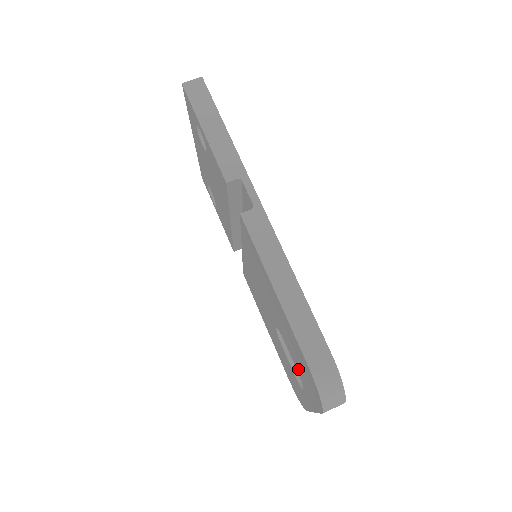
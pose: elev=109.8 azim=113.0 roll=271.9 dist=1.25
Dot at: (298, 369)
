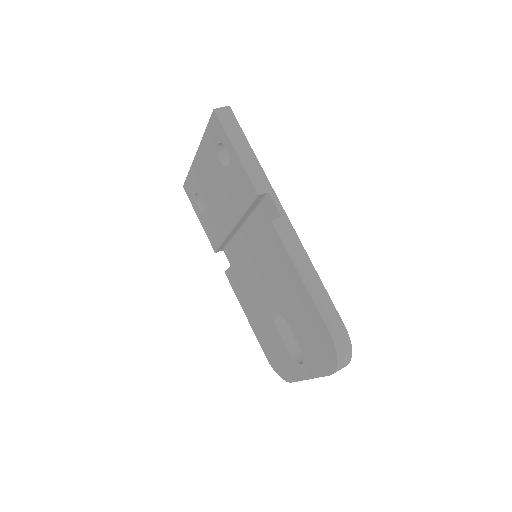
Dot at: (304, 344)
